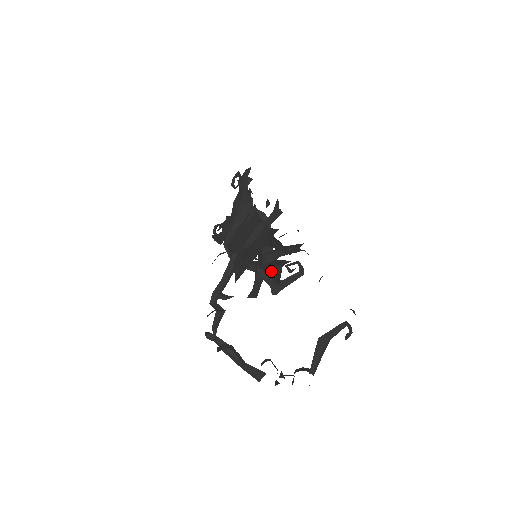
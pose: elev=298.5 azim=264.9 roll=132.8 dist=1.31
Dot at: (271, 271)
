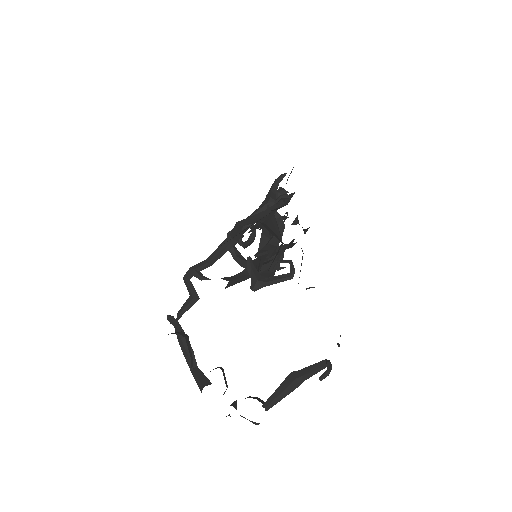
Dot at: (259, 263)
